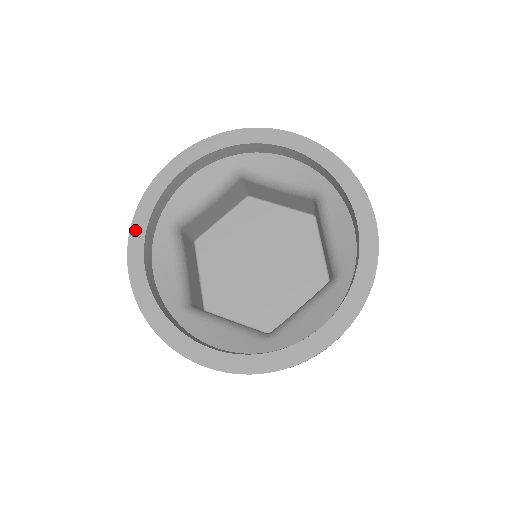
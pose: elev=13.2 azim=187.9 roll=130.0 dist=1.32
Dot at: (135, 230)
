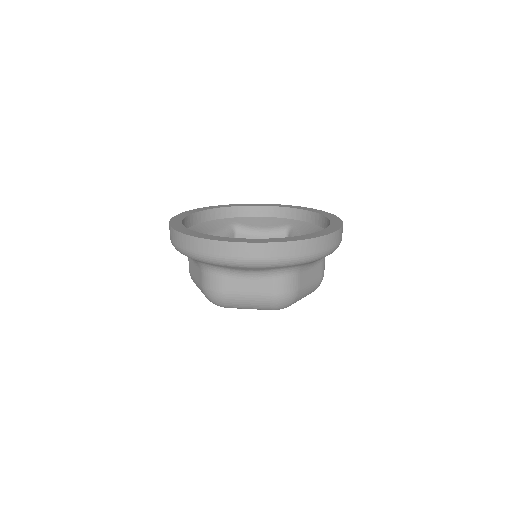
Dot at: (216, 206)
